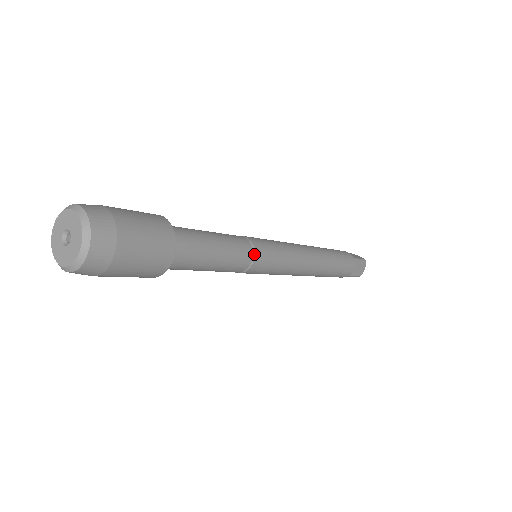
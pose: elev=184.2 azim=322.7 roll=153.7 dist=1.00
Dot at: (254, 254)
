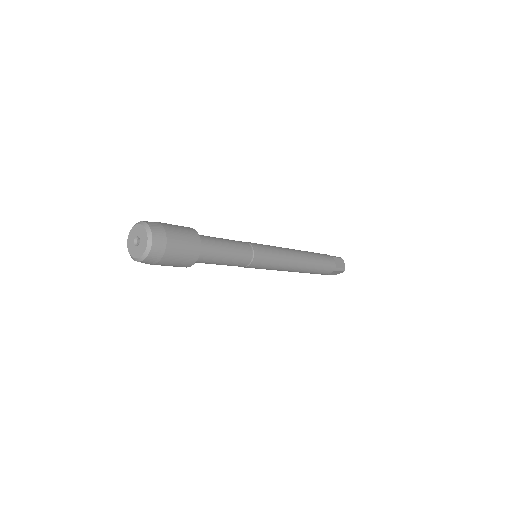
Dot at: (251, 245)
